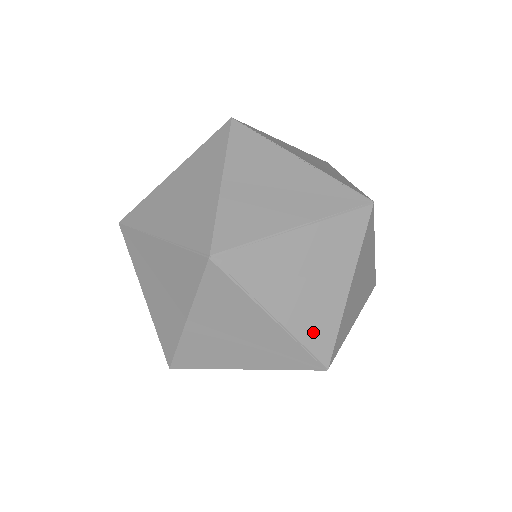
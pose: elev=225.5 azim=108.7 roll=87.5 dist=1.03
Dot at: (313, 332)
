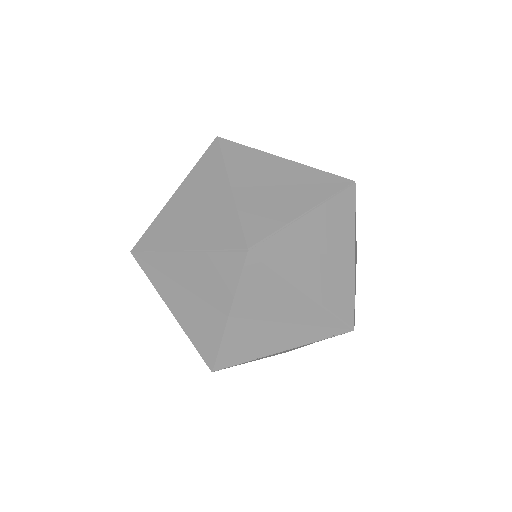
Dot at: (337, 299)
